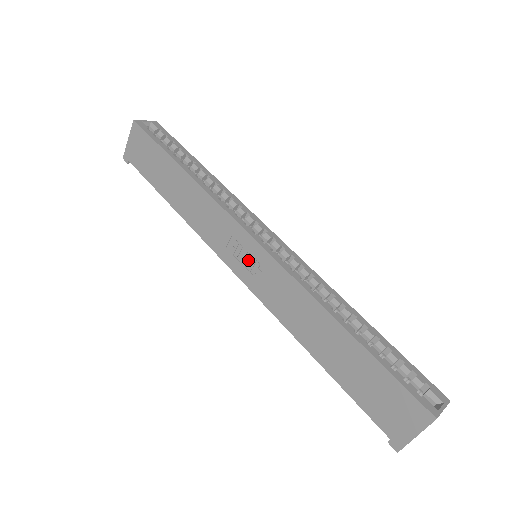
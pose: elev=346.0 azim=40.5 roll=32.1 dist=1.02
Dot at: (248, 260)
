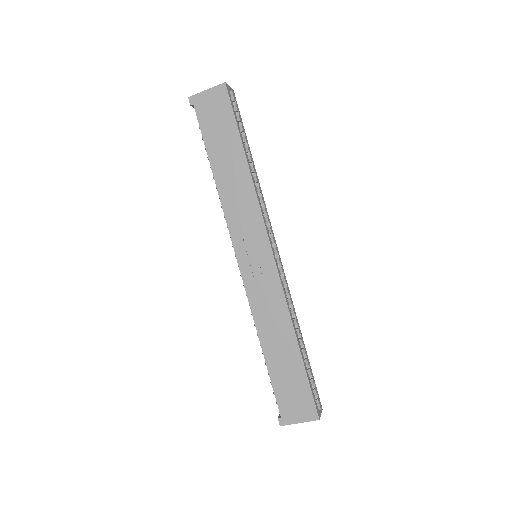
Dot at: (256, 260)
